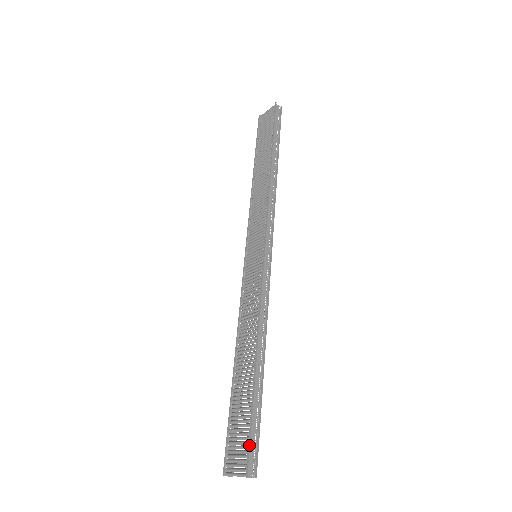
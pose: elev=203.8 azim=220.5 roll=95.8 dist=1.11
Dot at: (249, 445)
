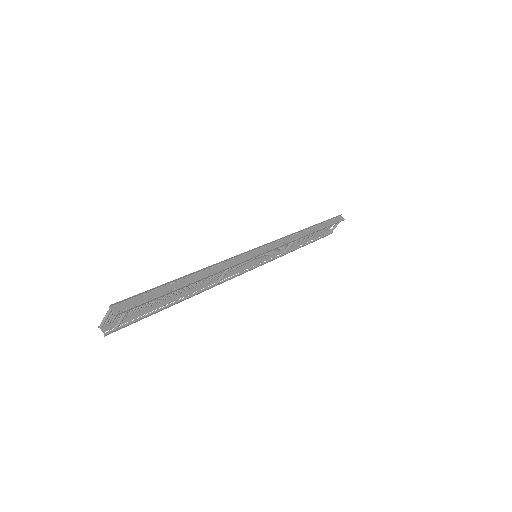
Dot at: (134, 295)
